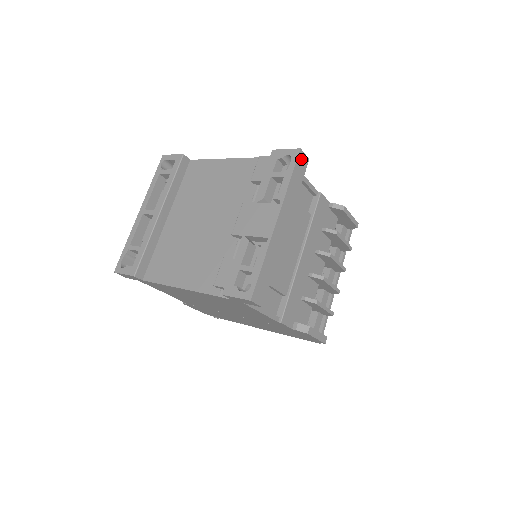
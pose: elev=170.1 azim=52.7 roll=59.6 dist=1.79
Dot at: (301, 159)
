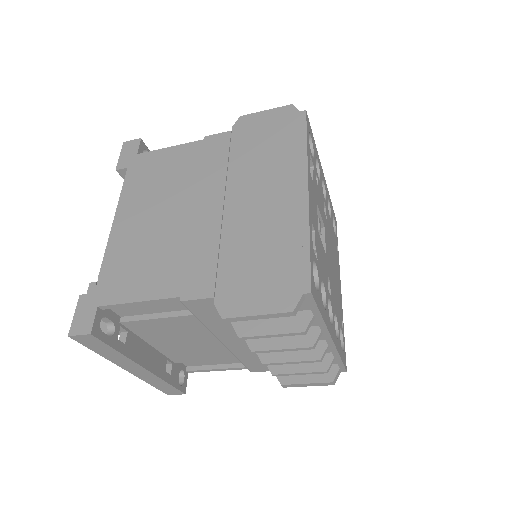
Dot at: (82, 339)
